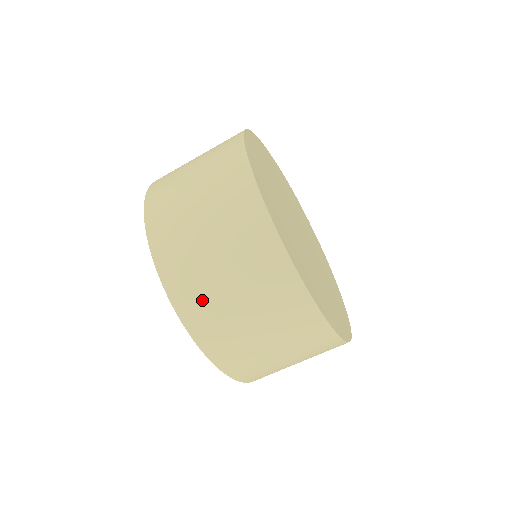
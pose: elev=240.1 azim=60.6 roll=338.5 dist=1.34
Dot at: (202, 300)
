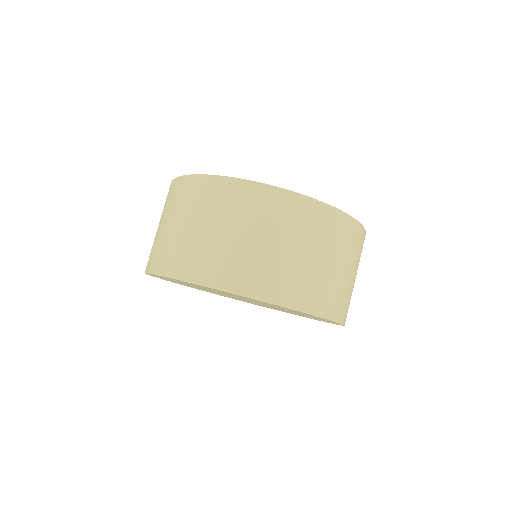
Dot at: (314, 287)
